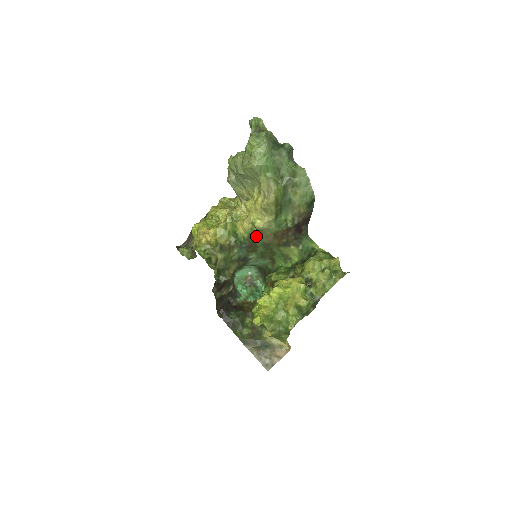
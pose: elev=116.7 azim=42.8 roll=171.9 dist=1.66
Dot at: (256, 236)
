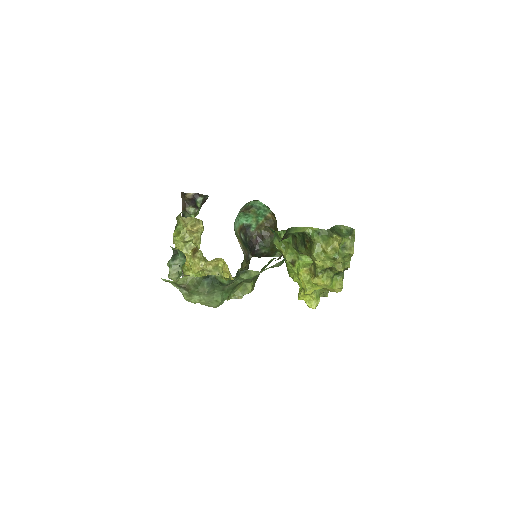
Dot at: occluded
